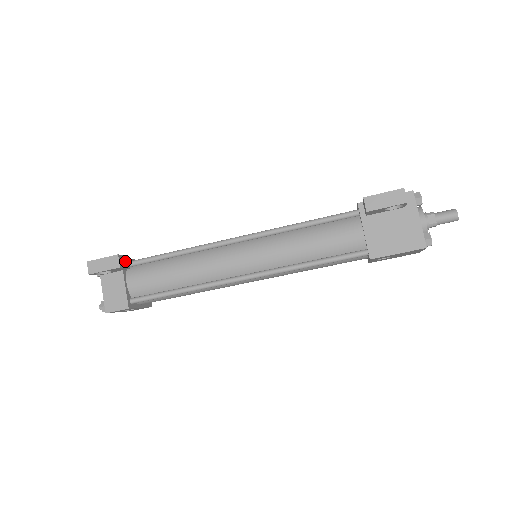
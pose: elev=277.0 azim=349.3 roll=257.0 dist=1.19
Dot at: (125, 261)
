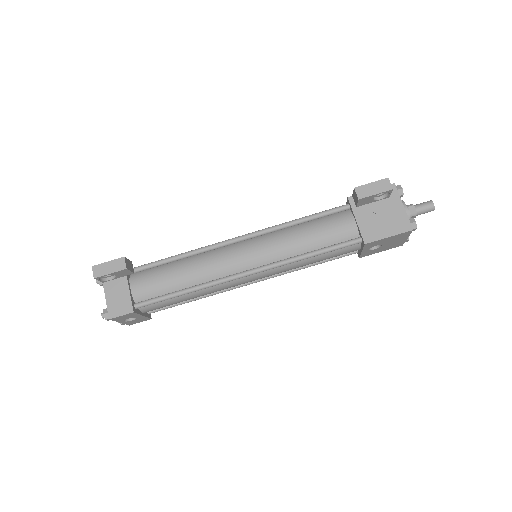
Dot at: (130, 265)
